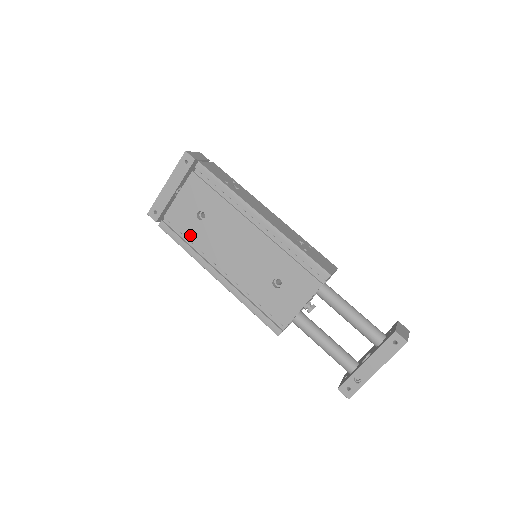
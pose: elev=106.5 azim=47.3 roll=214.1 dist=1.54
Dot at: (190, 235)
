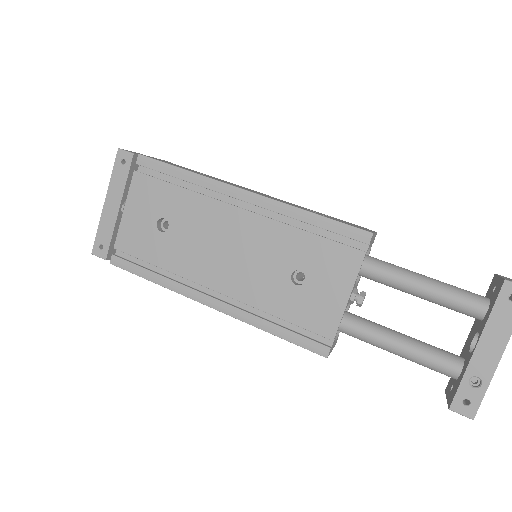
Dot at: (156, 258)
